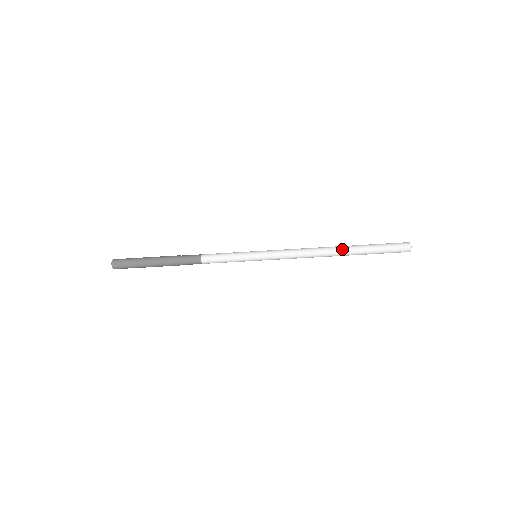
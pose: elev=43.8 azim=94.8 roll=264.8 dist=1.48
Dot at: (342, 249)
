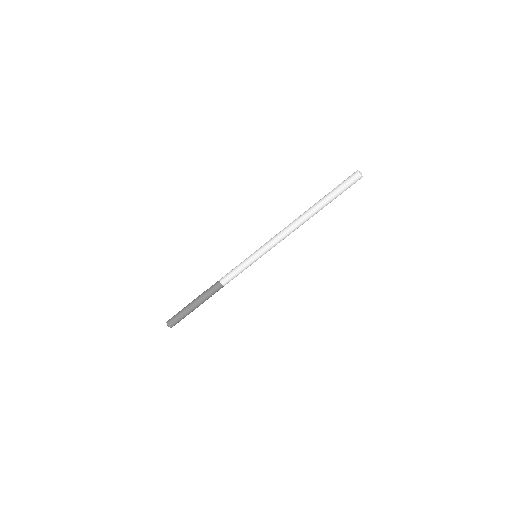
Dot at: (311, 210)
